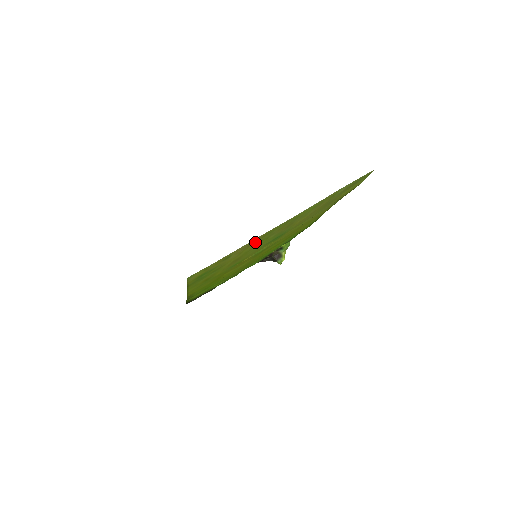
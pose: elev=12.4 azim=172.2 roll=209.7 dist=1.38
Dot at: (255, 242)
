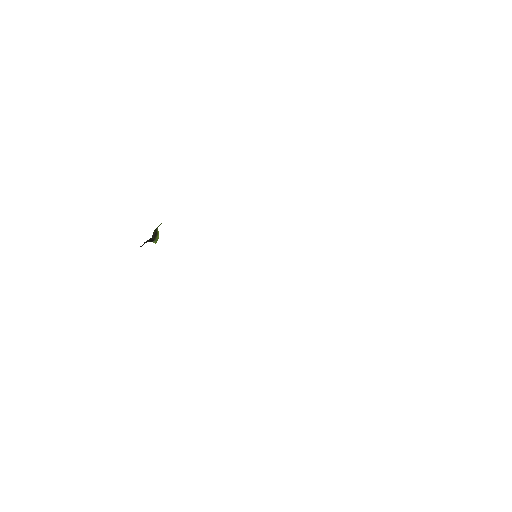
Dot at: occluded
